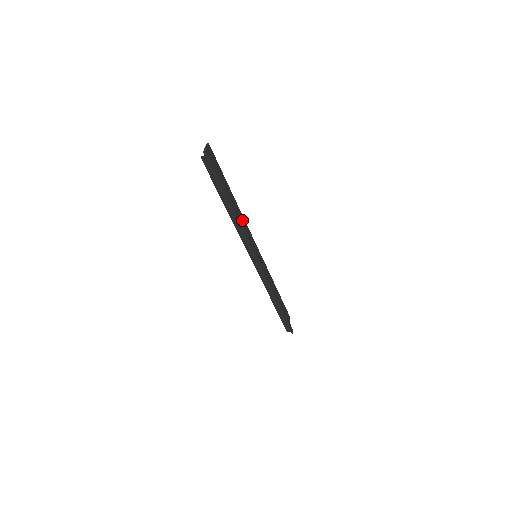
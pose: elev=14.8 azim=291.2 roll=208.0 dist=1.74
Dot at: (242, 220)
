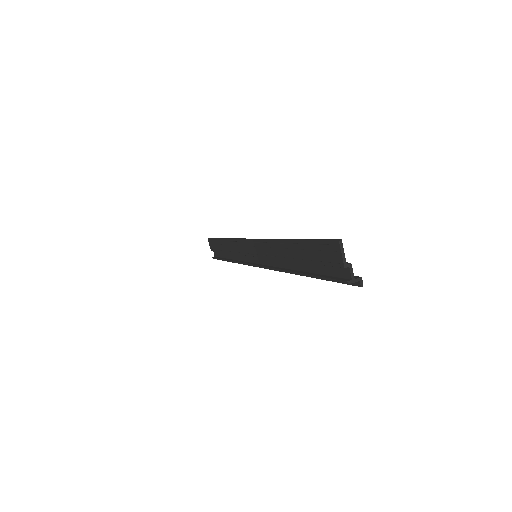
Dot at: (273, 246)
